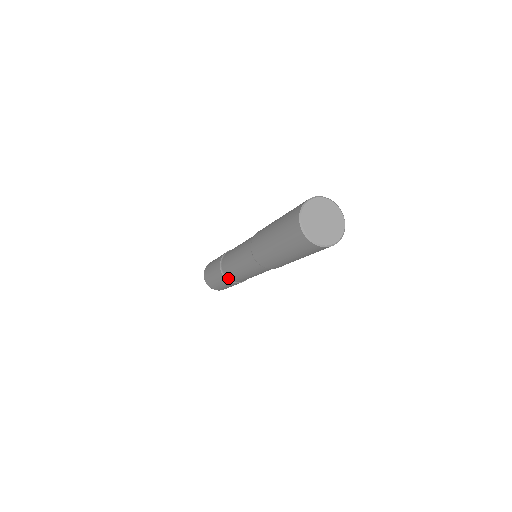
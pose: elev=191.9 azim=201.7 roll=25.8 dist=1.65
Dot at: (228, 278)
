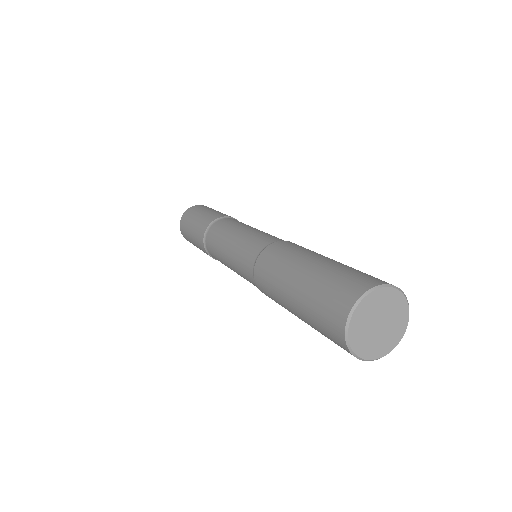
Dot at: (214, 258)
